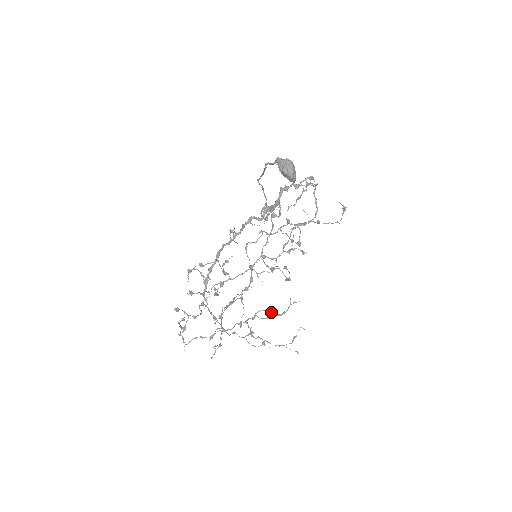
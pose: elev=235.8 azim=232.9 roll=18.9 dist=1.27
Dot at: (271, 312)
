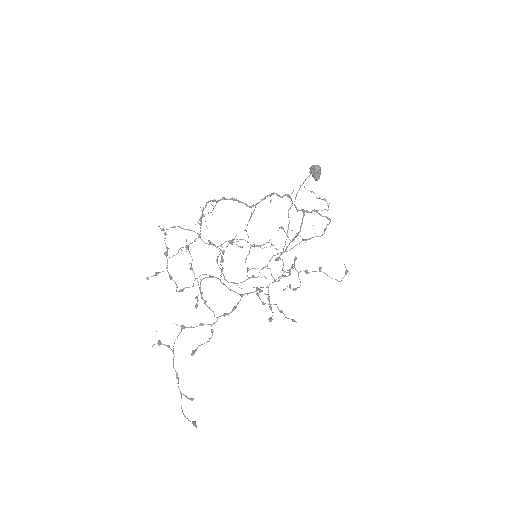
Dot at: (248, 242)
